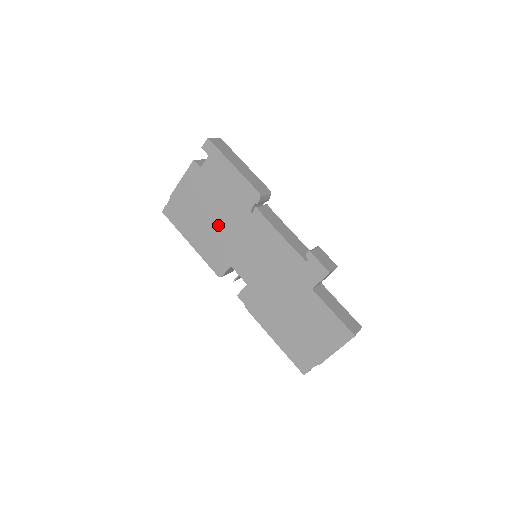
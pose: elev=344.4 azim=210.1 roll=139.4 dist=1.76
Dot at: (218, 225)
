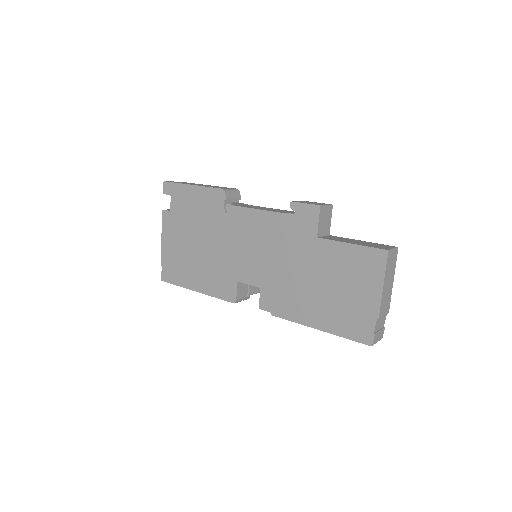
Dot at: (207, 250)
